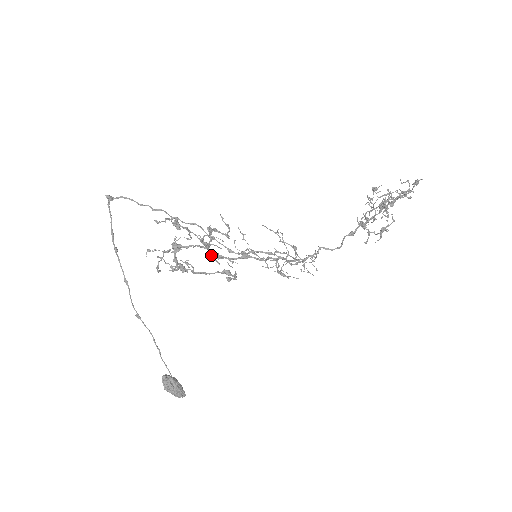
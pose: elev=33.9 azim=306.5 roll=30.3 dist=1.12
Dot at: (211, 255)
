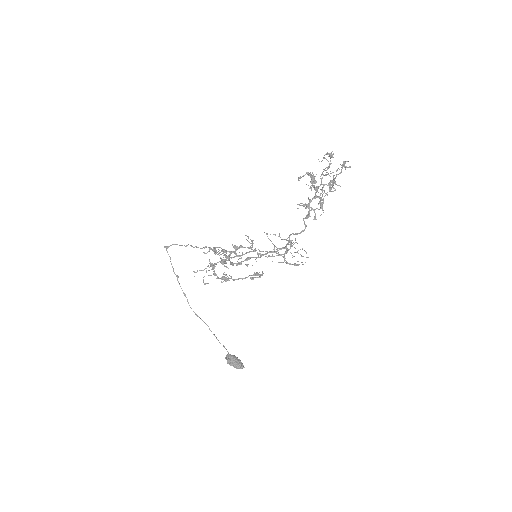
Dot at: occluded
